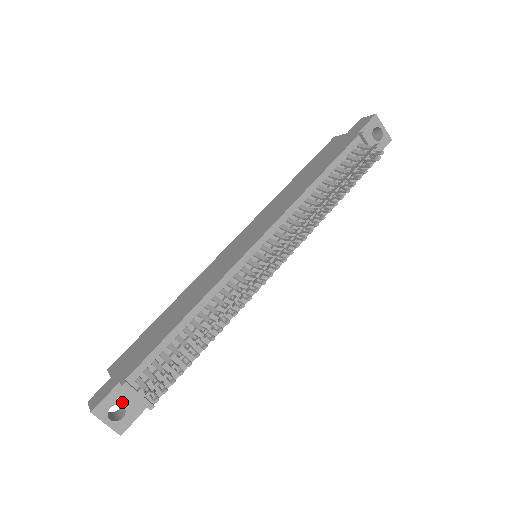
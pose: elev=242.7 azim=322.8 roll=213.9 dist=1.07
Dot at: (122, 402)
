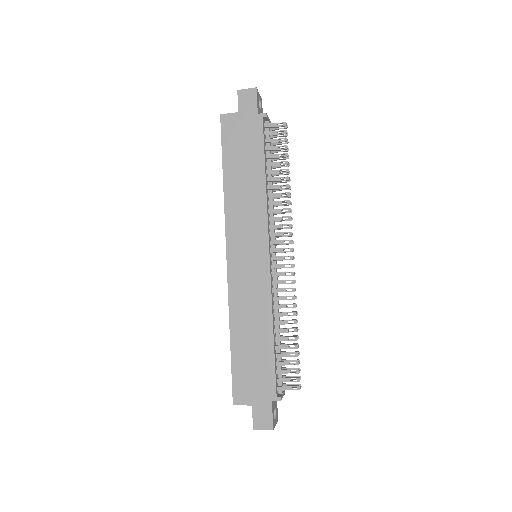
Dot at: (274, 407)
